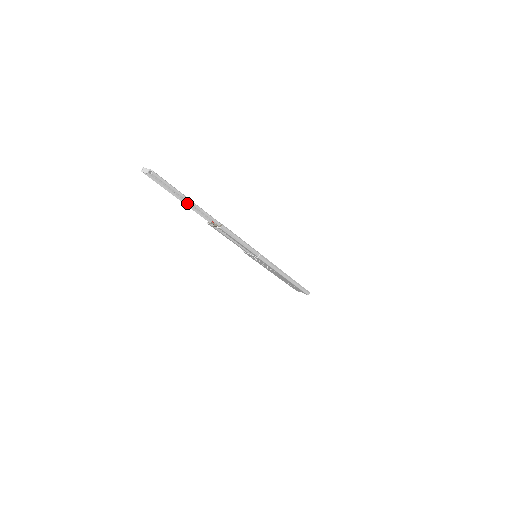
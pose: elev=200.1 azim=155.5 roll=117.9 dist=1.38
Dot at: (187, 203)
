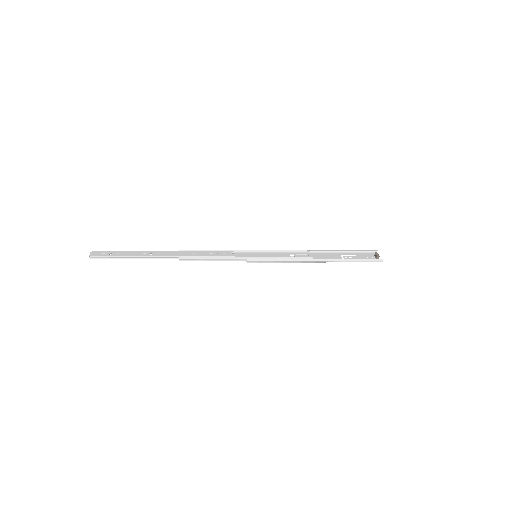
Dot at: (145, 252)
